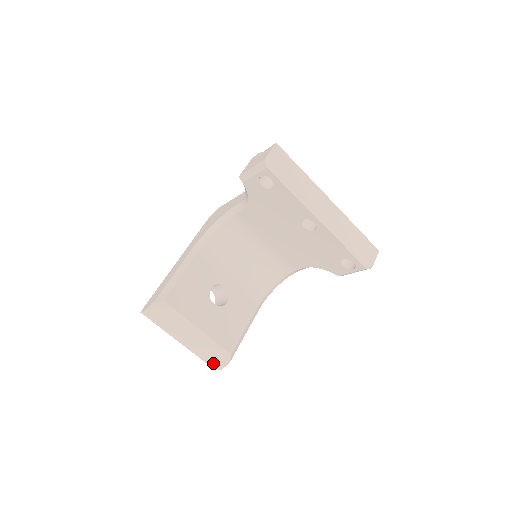
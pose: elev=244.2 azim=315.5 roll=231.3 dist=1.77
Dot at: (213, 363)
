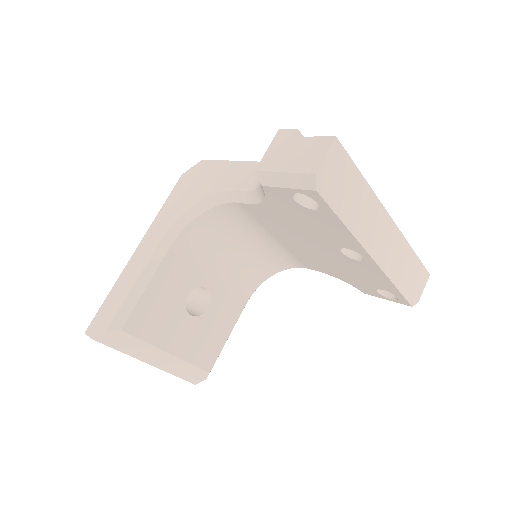
Dot at: (185, 380)
